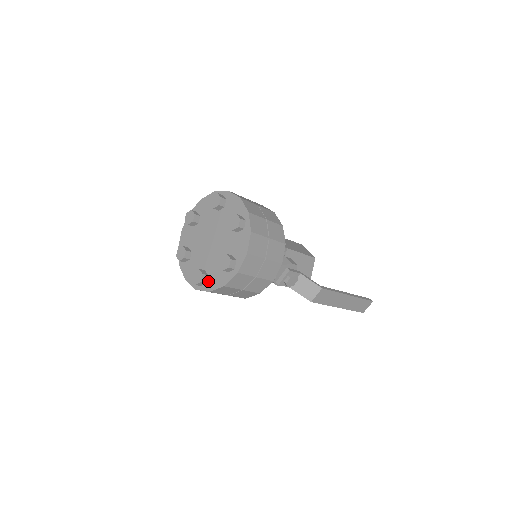
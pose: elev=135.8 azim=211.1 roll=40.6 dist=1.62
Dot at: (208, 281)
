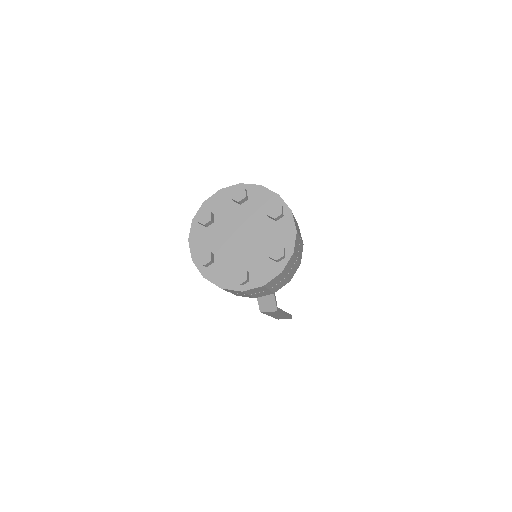
Dot at: (210, 267)
